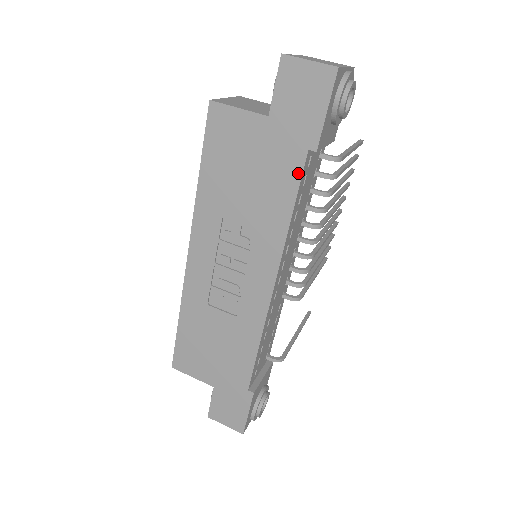
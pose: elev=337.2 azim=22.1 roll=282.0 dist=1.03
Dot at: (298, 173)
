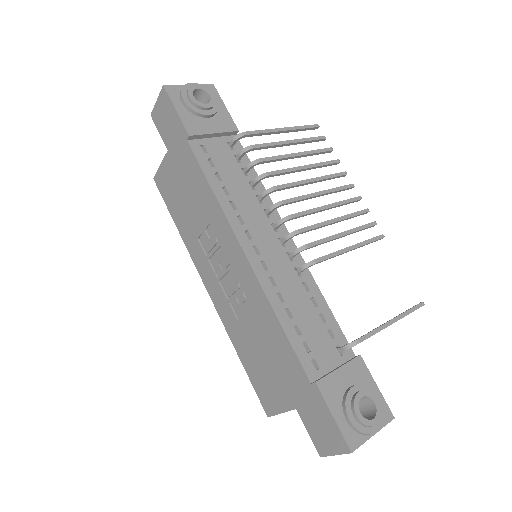
Dot at: (194, 159)
